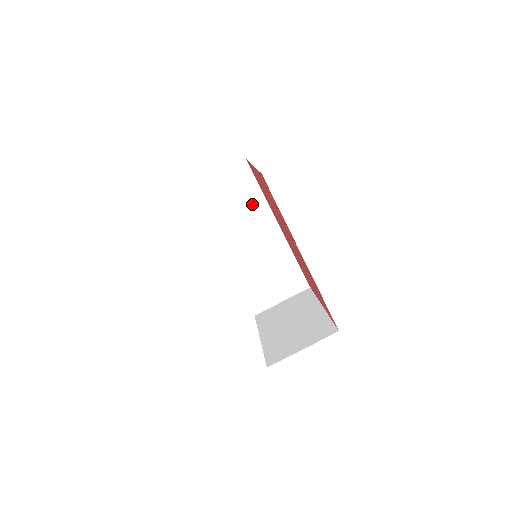
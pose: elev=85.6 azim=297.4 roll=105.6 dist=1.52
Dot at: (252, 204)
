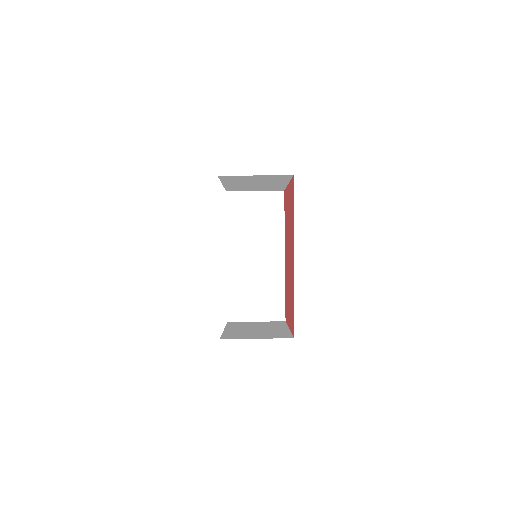
Dot at: (272, 227)
